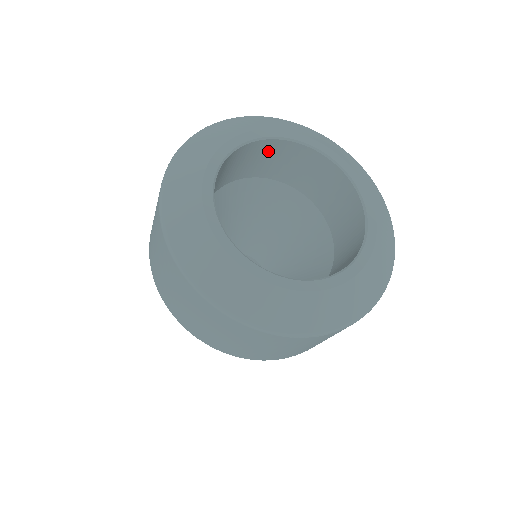
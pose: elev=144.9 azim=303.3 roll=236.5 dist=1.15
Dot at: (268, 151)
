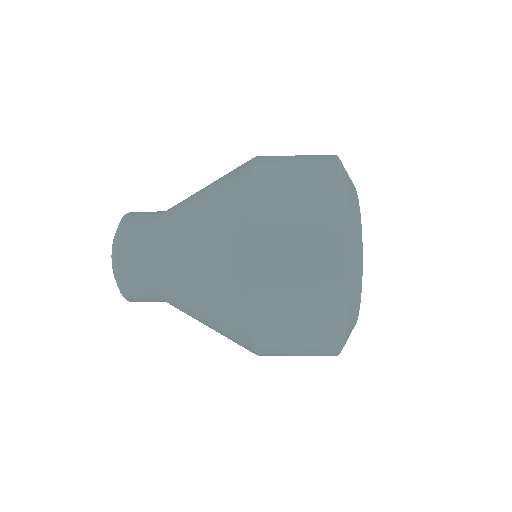
Dot at: occluded
